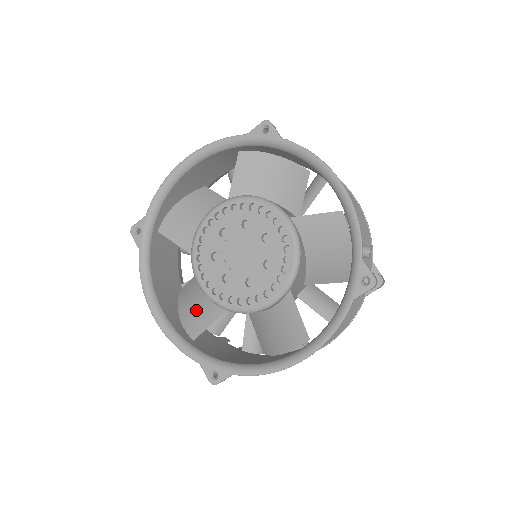
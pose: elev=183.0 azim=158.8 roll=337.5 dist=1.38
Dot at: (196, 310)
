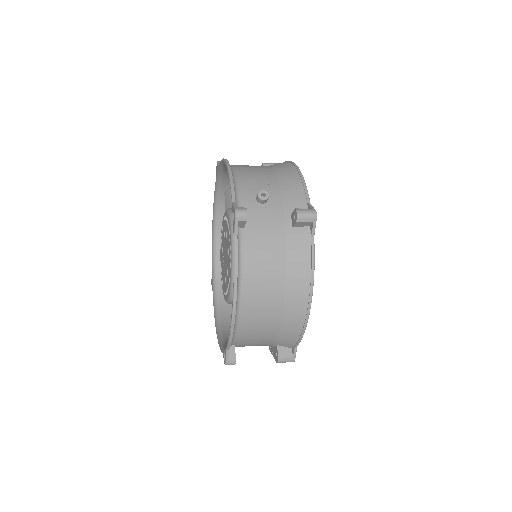
Dot at: occluded
